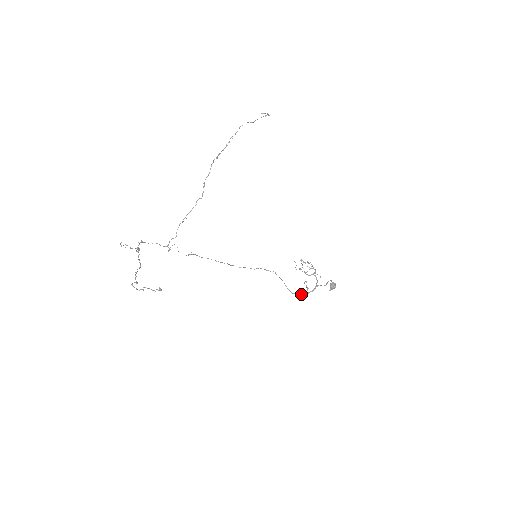
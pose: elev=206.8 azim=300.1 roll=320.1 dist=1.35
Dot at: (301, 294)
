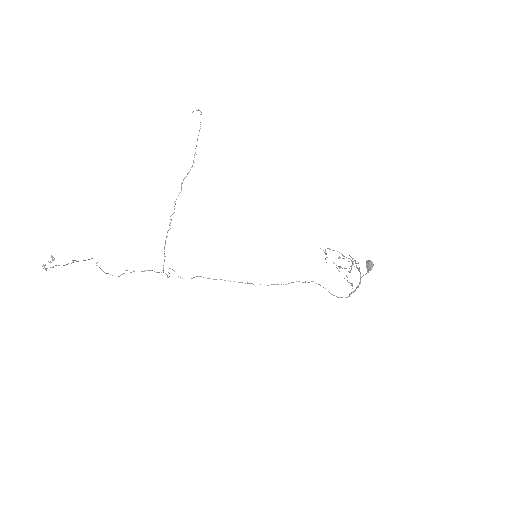
Dot at: (349, 295)
